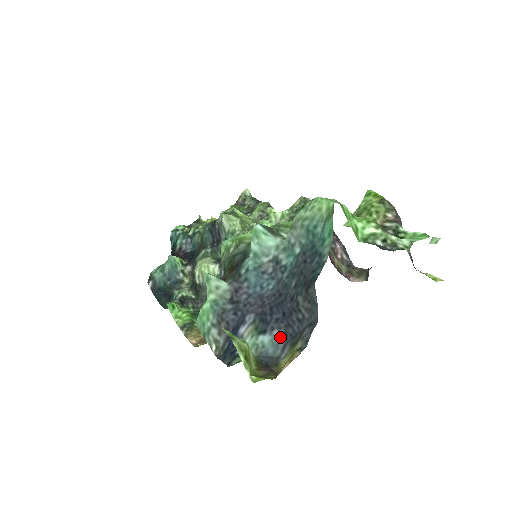
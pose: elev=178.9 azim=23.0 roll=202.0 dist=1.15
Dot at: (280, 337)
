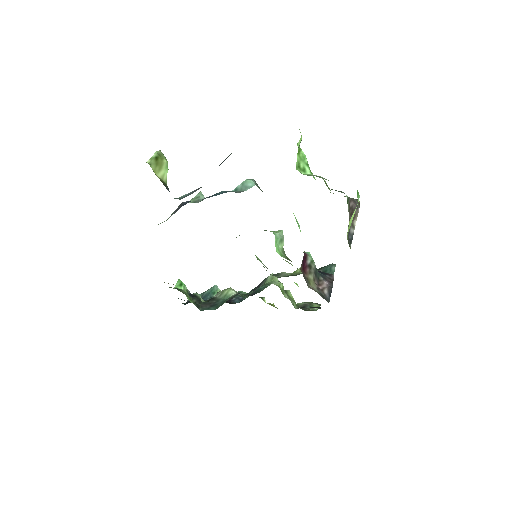
Dot at: occluded
